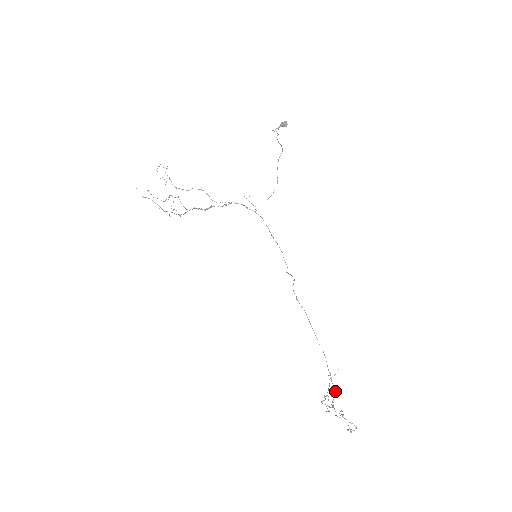
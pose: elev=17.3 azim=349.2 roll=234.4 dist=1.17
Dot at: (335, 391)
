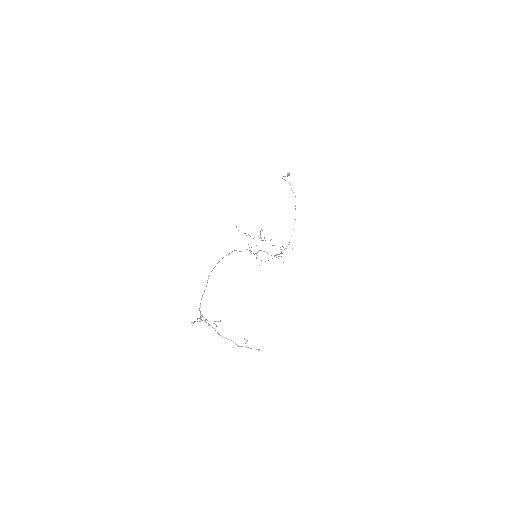
Dot at: (220, 321)
